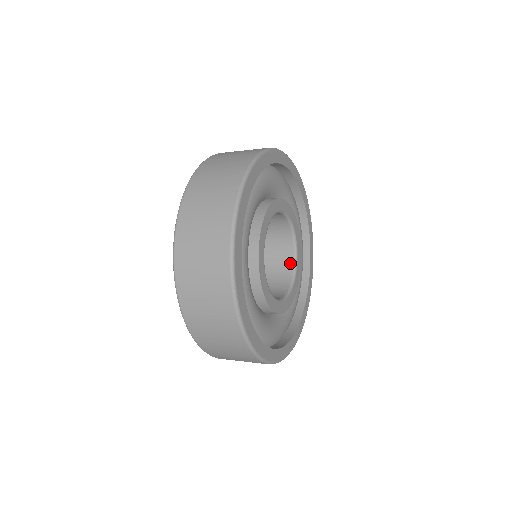
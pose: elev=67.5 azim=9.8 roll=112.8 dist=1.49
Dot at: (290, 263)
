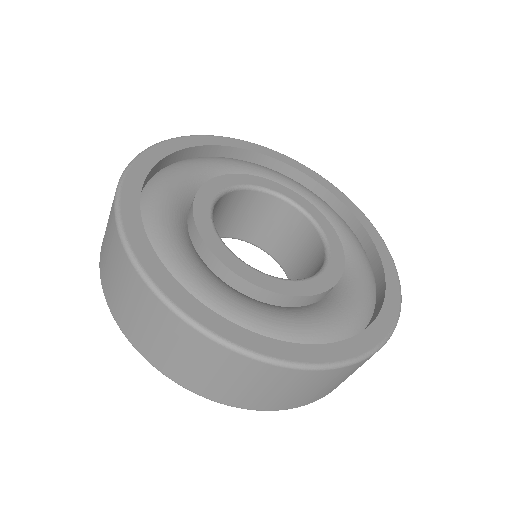
Dot at: (320, 250)
